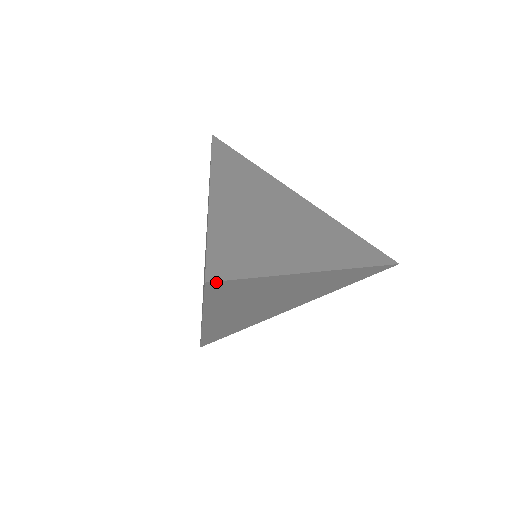
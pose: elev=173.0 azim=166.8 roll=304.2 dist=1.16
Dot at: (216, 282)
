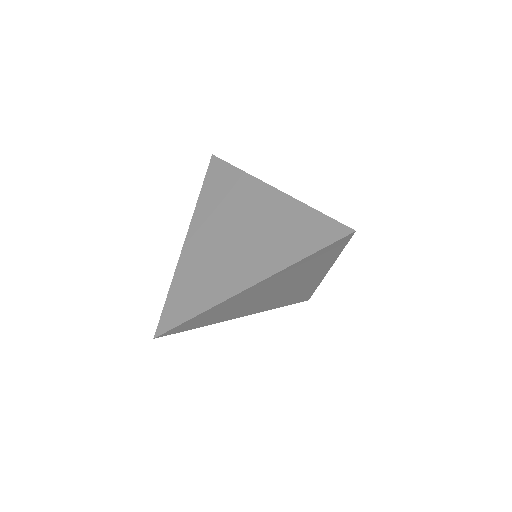
Dot at: (162, 335)
